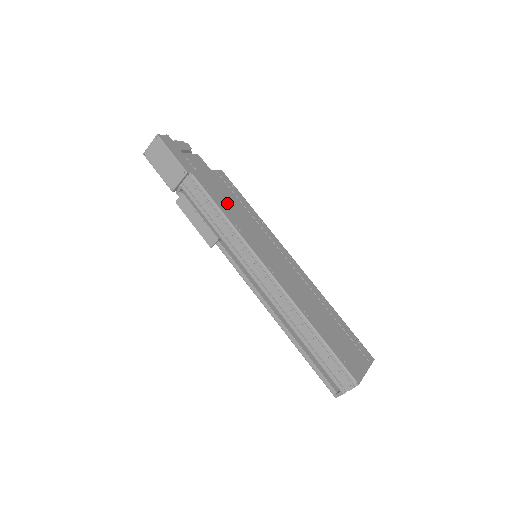
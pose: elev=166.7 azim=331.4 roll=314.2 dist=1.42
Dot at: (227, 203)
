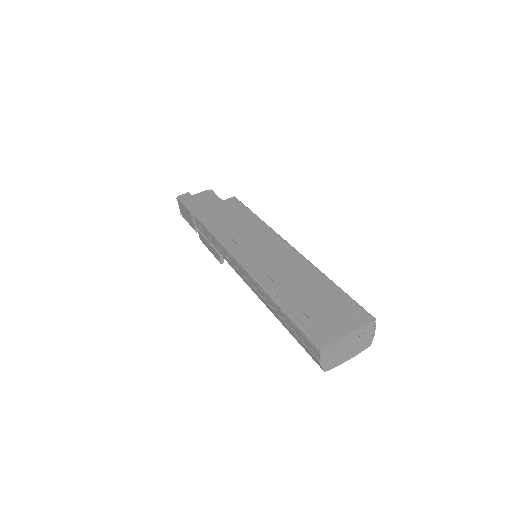
Dot at: (223, 222)
